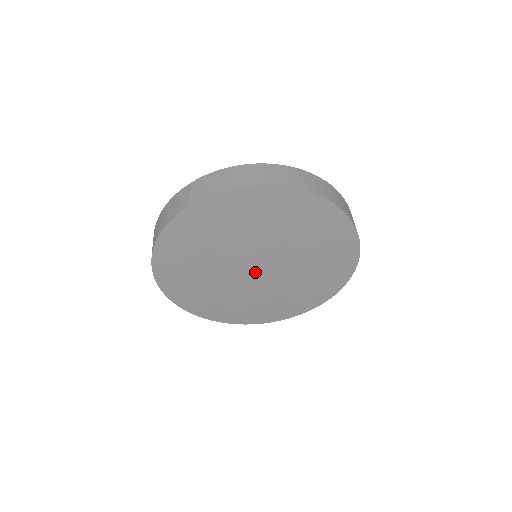
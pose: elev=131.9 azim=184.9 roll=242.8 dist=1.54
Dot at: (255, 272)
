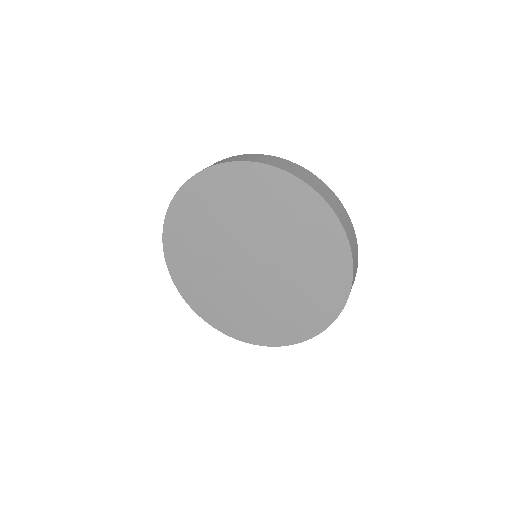
Dot at: (252, 268)
